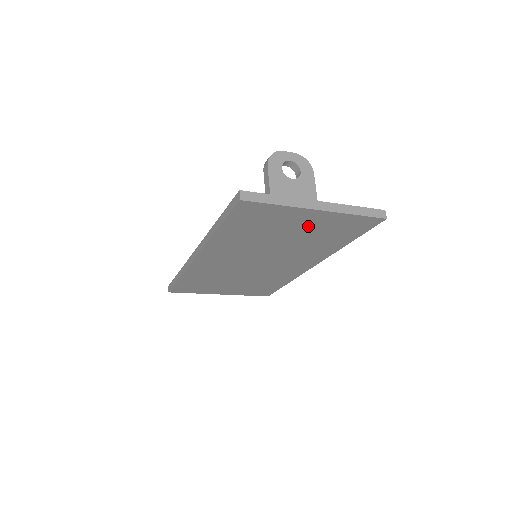
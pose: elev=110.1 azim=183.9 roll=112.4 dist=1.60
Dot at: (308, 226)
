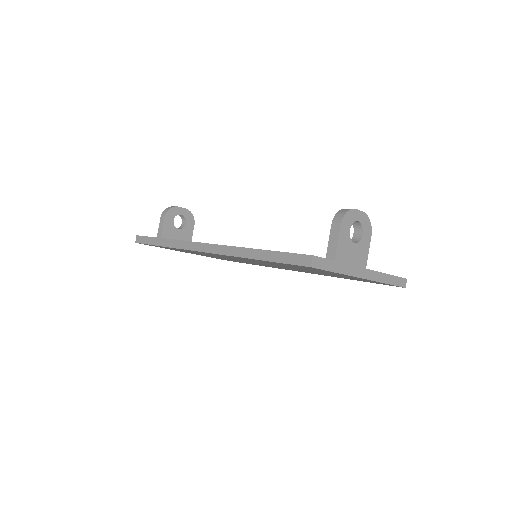
Dot at: (338, 275)
